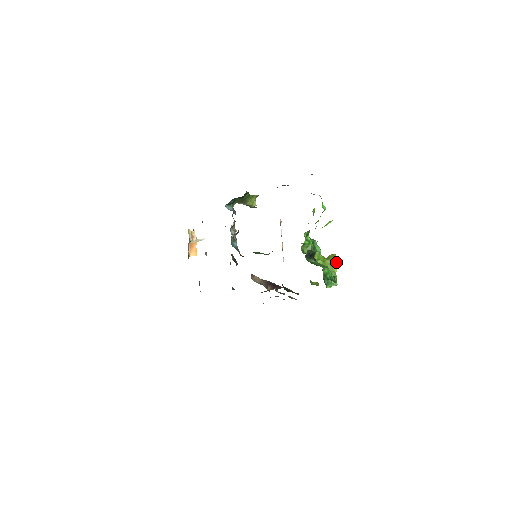
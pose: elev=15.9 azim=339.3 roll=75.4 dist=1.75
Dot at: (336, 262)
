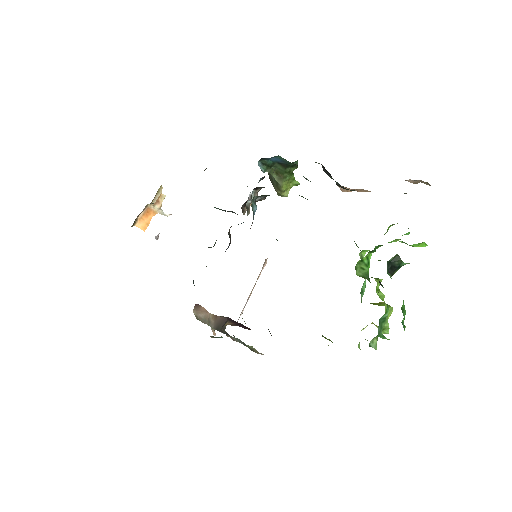
Dot at: (388, 315)
